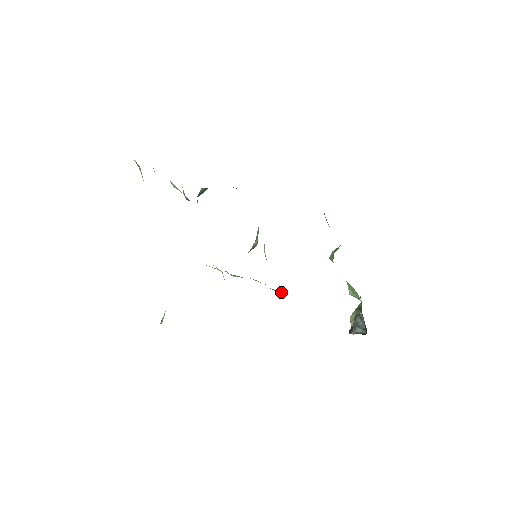
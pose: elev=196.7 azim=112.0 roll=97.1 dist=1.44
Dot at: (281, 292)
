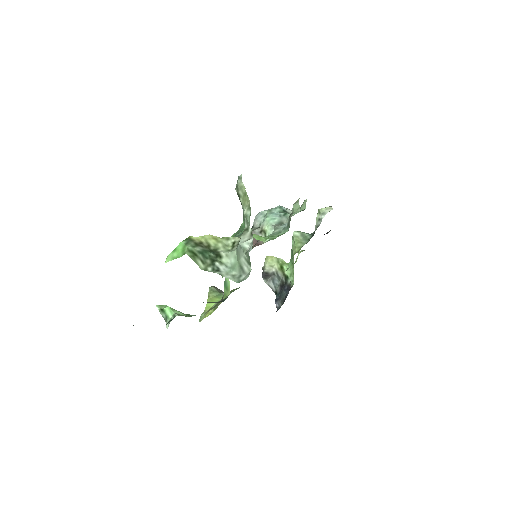
Dot at: occluded
